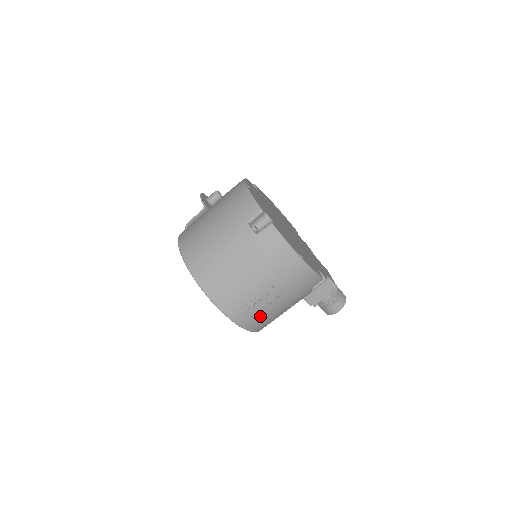
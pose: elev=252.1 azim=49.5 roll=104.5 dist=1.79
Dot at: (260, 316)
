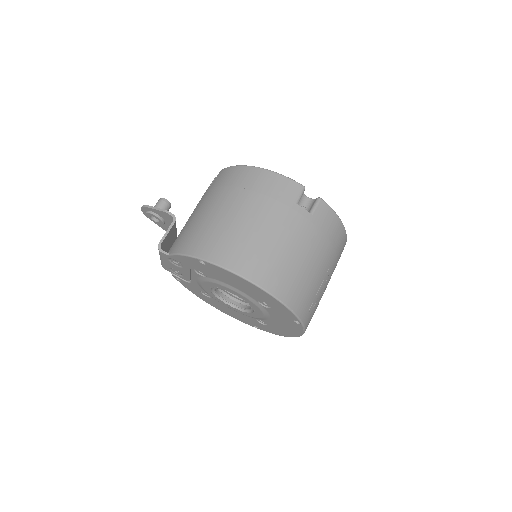
Dot at: occluded
